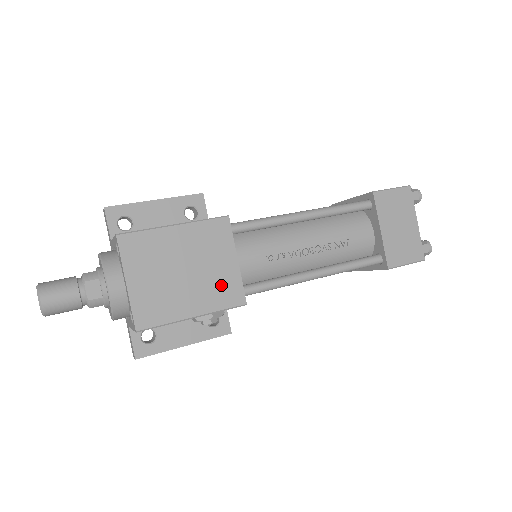
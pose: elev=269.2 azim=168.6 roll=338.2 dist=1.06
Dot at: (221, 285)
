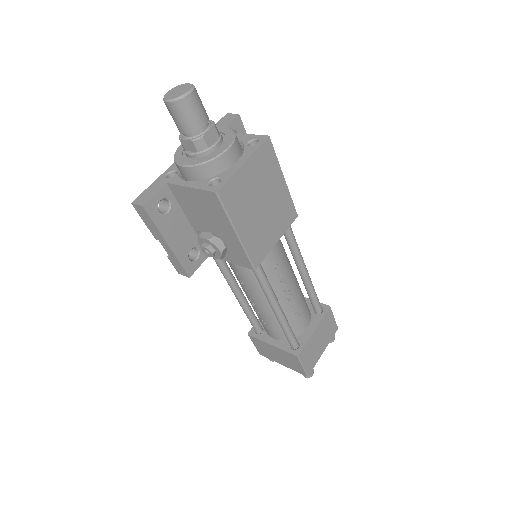
Dot at: (261, 240)
